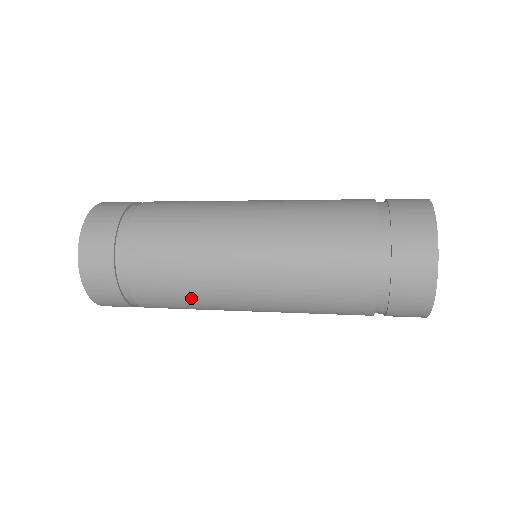
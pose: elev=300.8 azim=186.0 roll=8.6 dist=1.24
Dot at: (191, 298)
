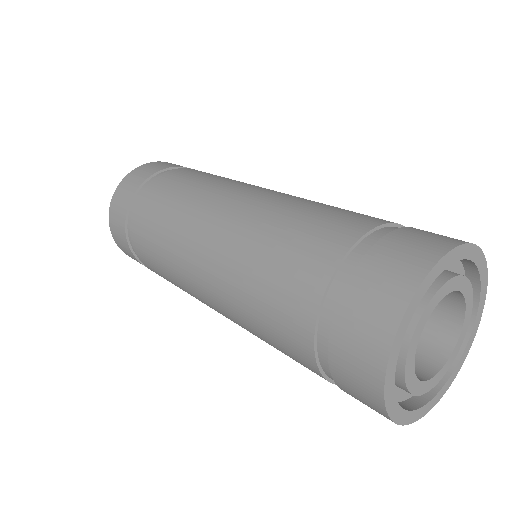
Dot at: (178, 286)
